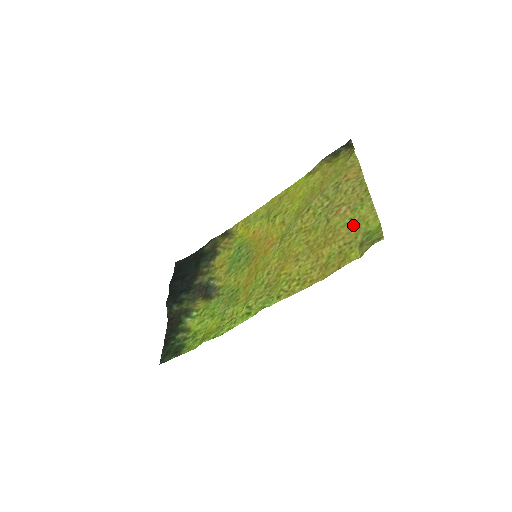
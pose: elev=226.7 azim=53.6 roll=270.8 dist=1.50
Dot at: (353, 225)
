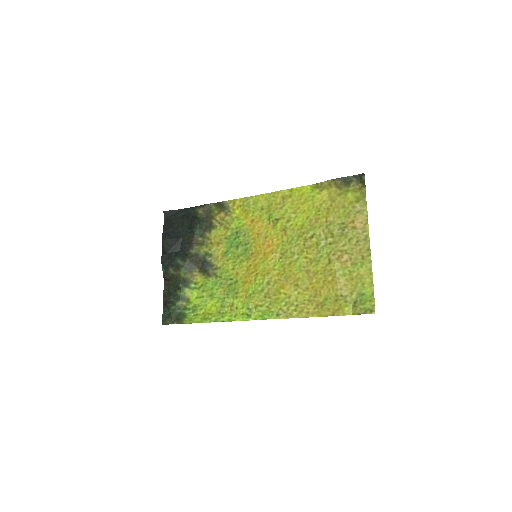
Dot at: (351, 279)
